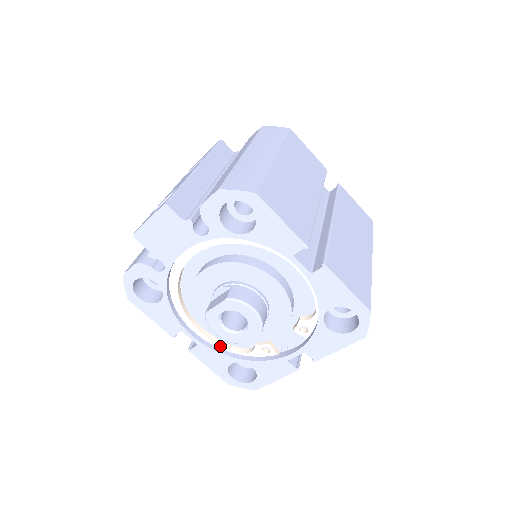
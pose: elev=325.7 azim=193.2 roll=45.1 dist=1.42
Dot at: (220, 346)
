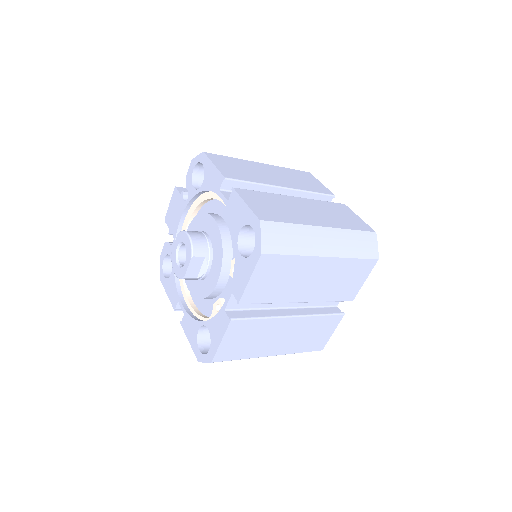
Dot at: (197, 315)
